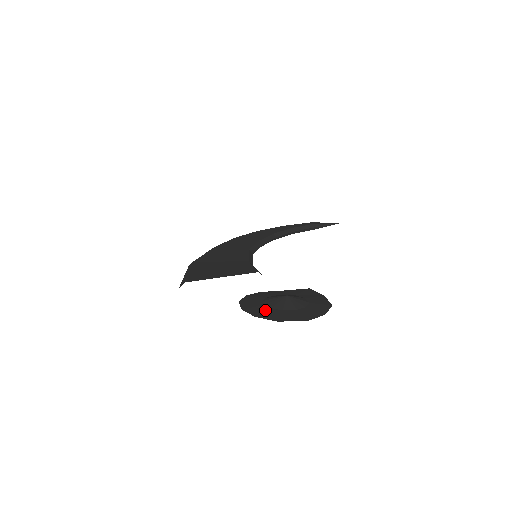
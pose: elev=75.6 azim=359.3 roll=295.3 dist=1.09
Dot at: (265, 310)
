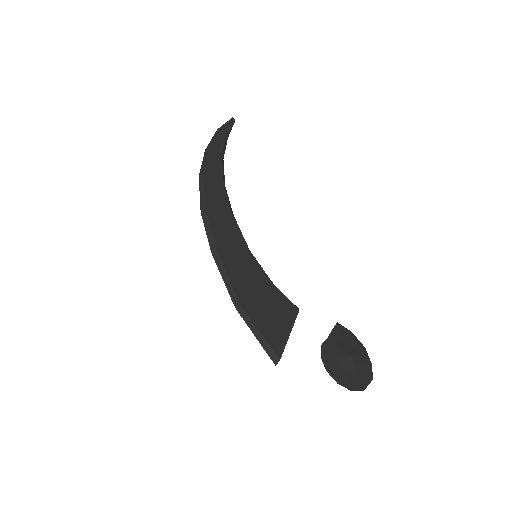
Dot at: (349, 379)
